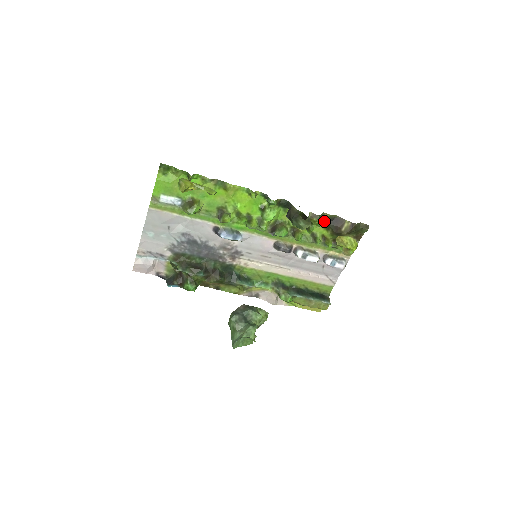
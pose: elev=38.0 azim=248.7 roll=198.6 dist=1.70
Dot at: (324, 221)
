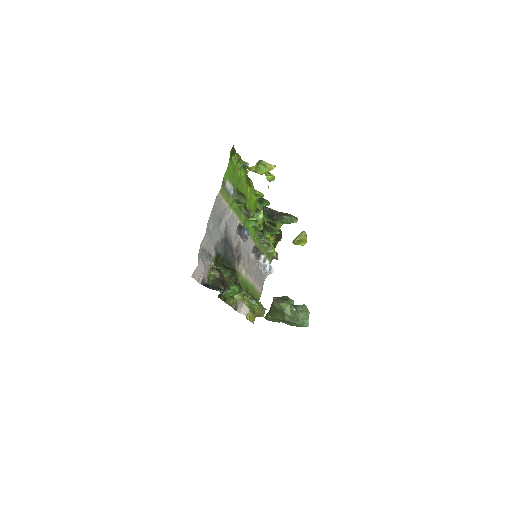
Dot at: occluded
